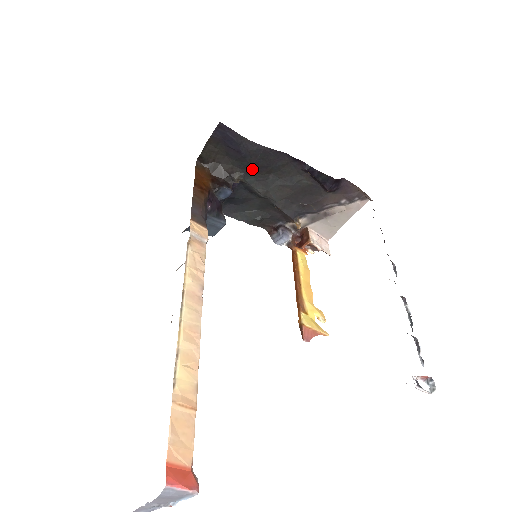
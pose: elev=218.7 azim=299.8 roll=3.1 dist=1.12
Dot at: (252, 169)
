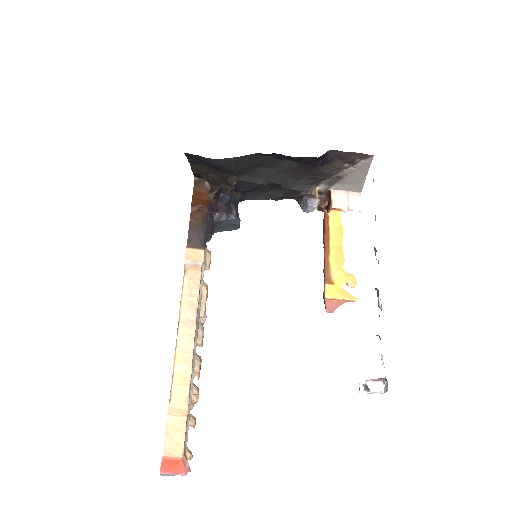
Dot at: (238, 172)
